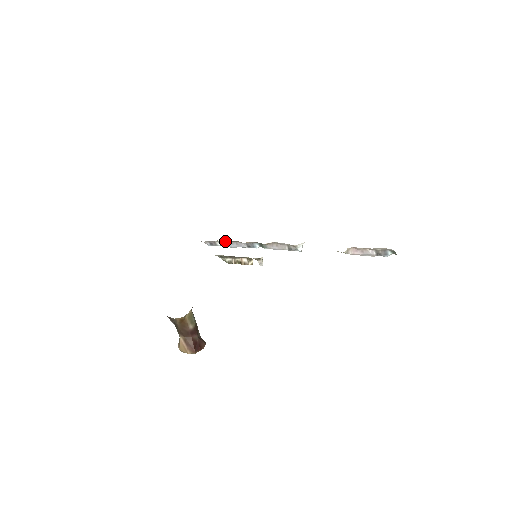
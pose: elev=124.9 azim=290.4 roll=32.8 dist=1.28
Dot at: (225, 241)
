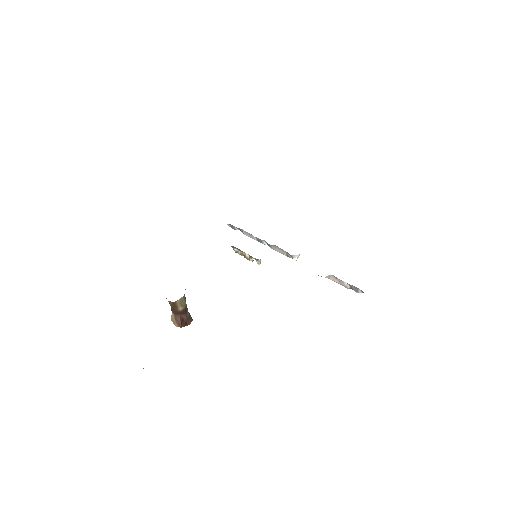
Dot at: (242, 229)
